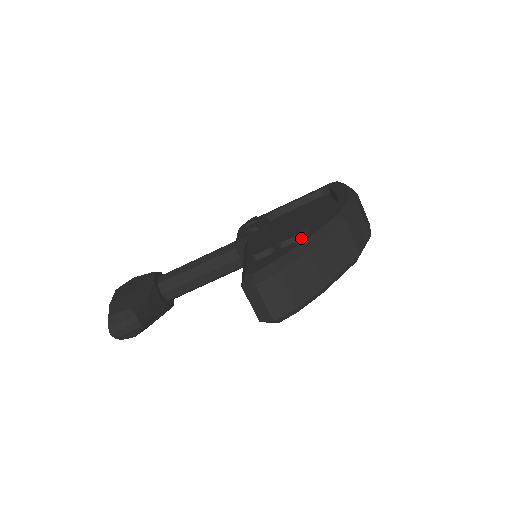
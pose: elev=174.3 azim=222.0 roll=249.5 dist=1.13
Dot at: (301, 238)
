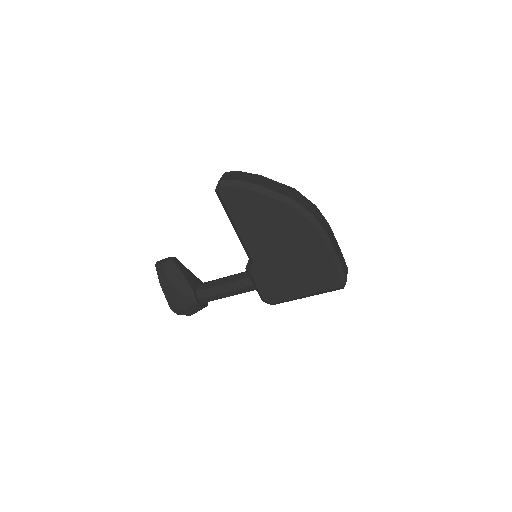
Dot at: occluded
